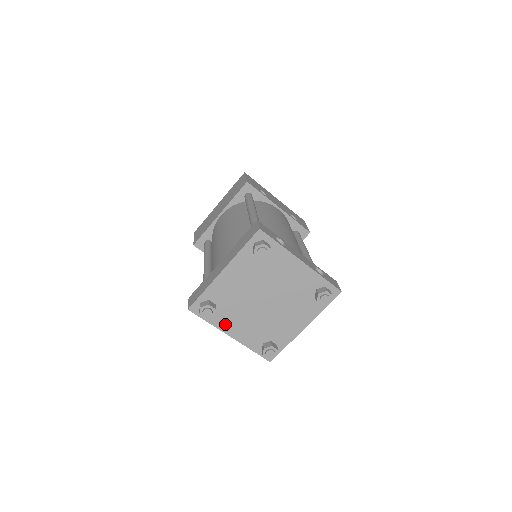
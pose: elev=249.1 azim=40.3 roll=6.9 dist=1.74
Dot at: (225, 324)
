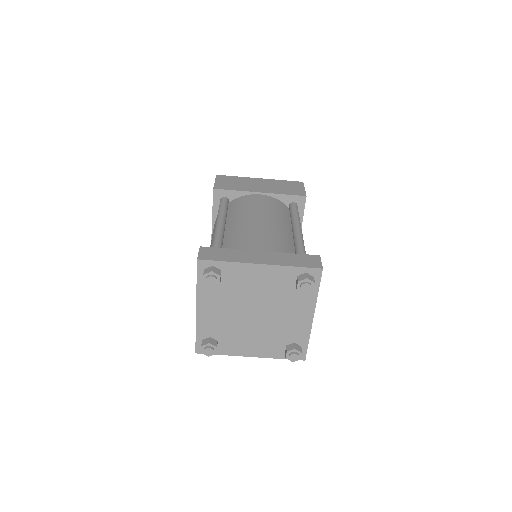
Dot at: (206, 297)
